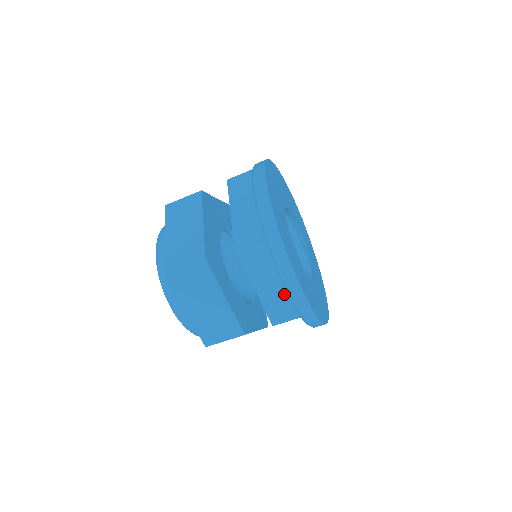
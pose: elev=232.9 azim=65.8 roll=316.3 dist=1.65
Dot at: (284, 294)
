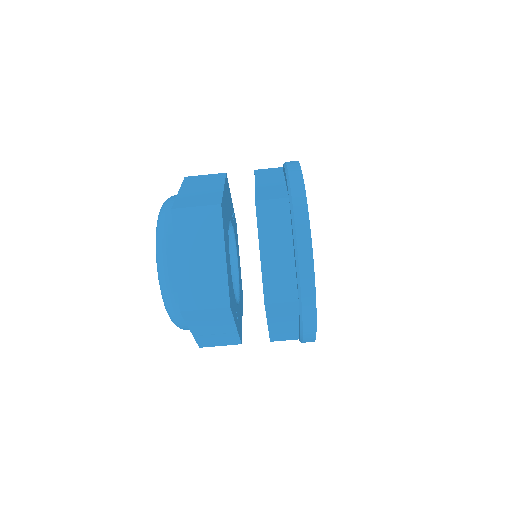
Dot at: (289, 268)
